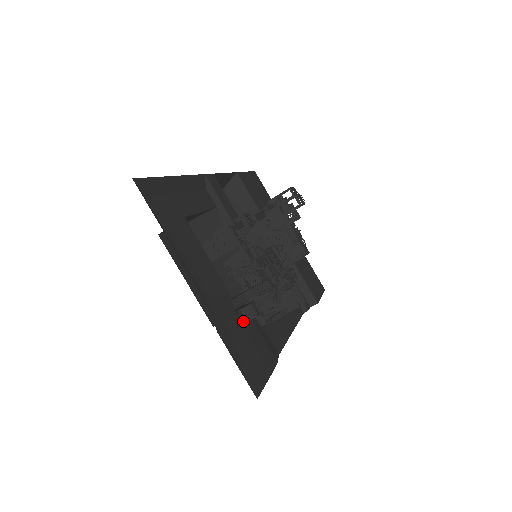
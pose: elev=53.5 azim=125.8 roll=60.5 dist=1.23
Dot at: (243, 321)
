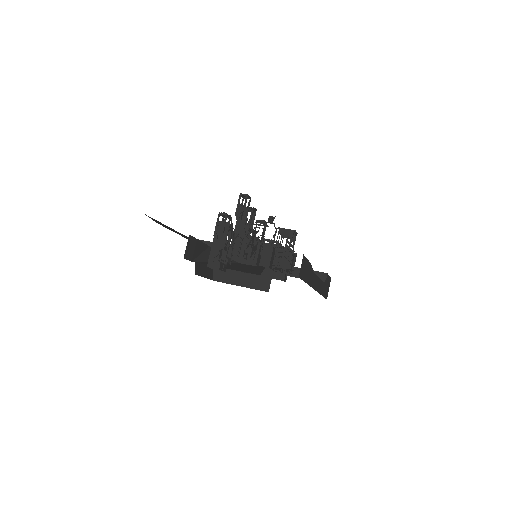
Dot at: (268, 254)
